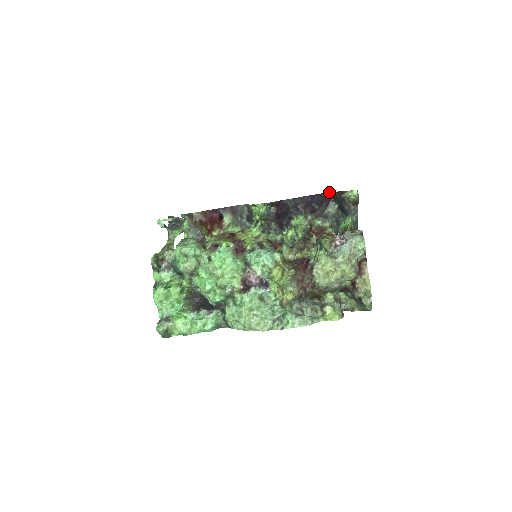
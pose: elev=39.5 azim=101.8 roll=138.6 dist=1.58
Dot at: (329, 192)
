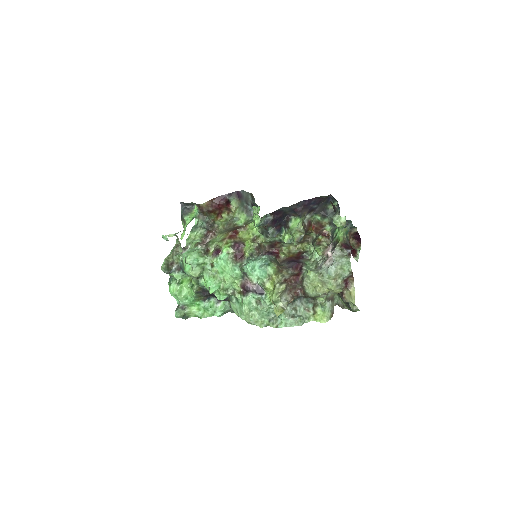
Dot at: occluded
